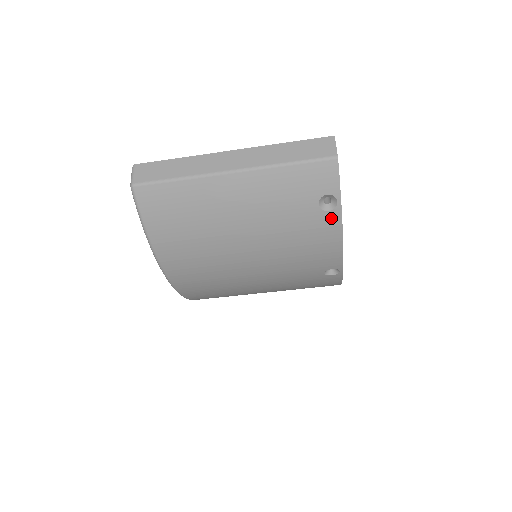
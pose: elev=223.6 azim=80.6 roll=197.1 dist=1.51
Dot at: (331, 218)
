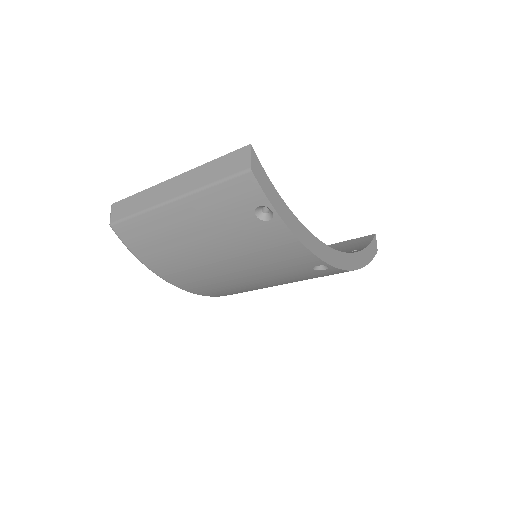
Dot at: (275, 226)
